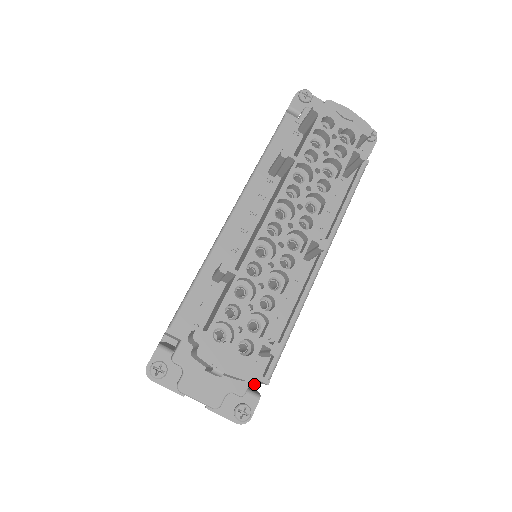
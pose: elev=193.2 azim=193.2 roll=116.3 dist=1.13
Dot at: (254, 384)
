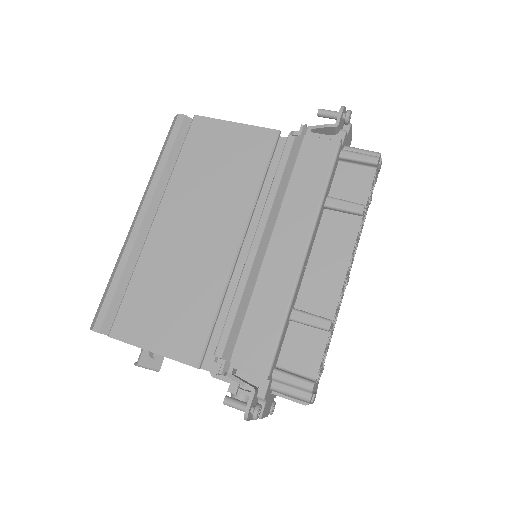
Dot at: occluded
